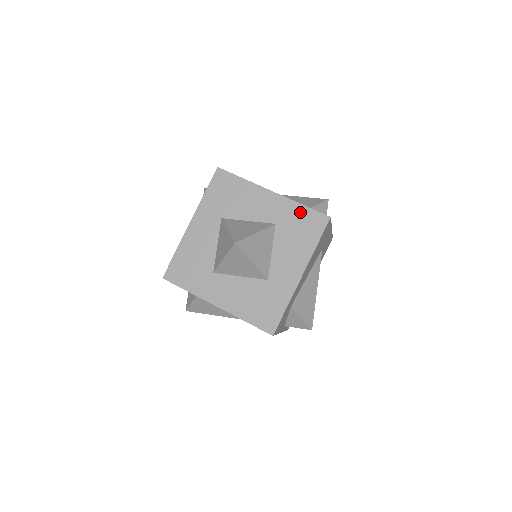
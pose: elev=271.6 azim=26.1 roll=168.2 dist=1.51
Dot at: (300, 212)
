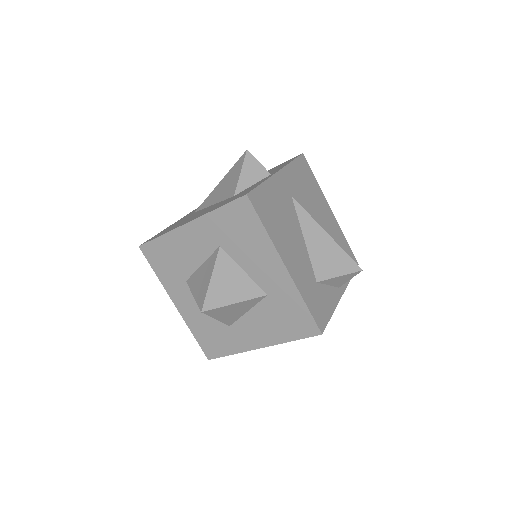
Dot at: (223, 217)
